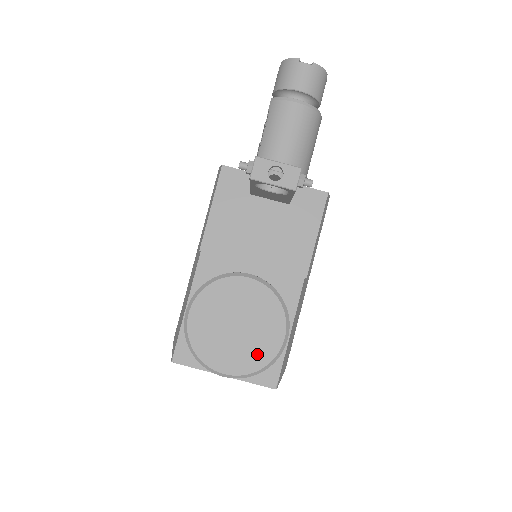
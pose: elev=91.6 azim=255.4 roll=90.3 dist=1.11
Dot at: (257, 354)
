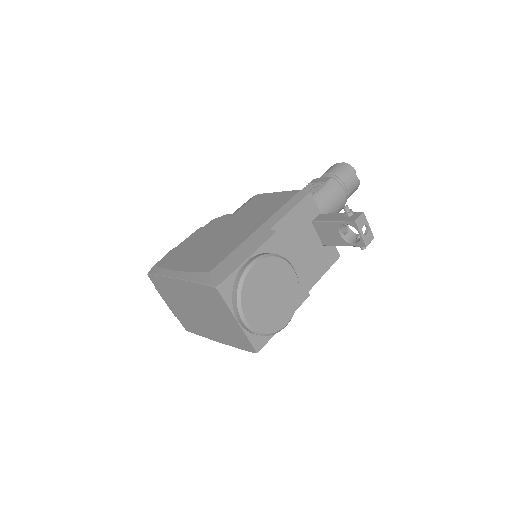
Dot at: (270, 322)
